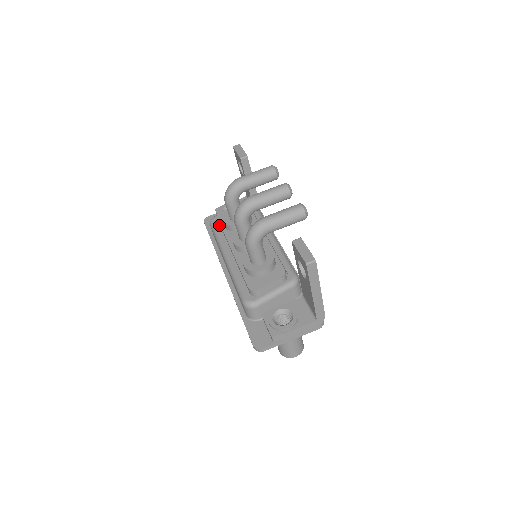
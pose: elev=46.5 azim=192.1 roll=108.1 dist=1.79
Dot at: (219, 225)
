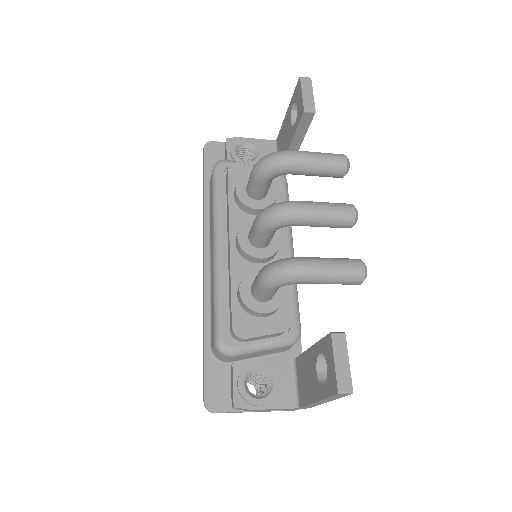
Dot at: (225, 180)
